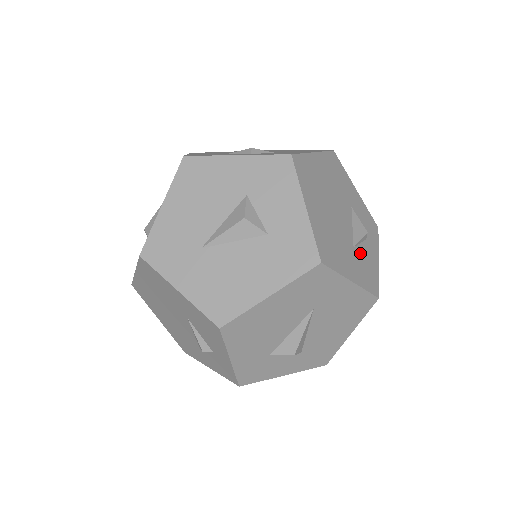
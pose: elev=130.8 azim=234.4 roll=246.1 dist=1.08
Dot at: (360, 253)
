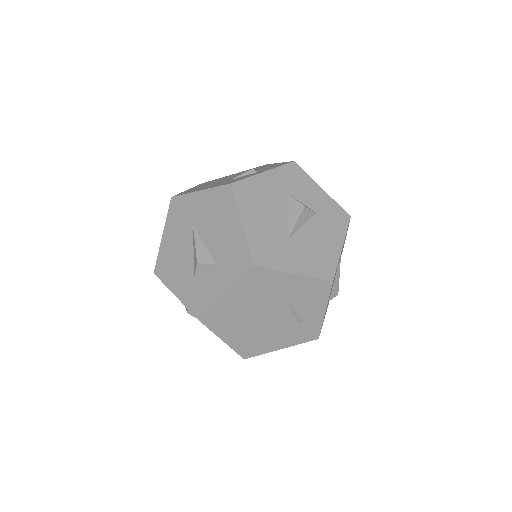
Dot at: occluded
